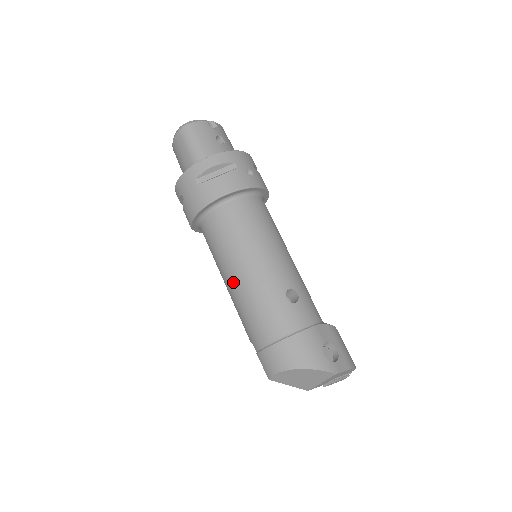
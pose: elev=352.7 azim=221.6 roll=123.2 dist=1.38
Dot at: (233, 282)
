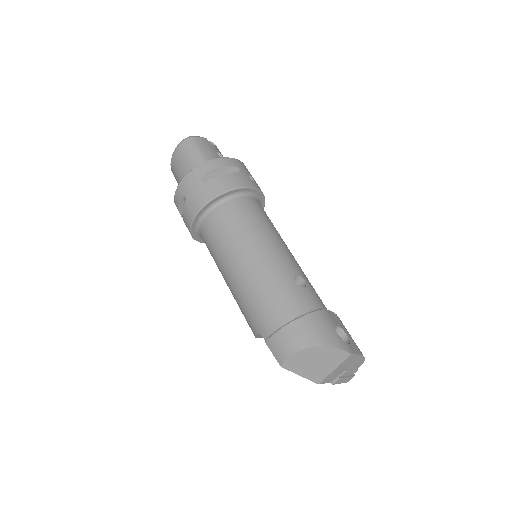
Dot at: (239, 271)
